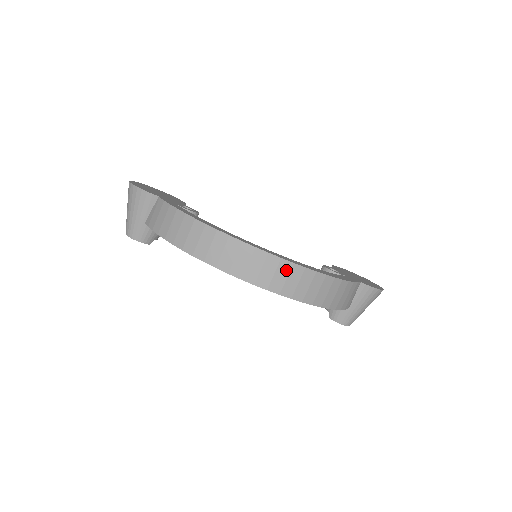
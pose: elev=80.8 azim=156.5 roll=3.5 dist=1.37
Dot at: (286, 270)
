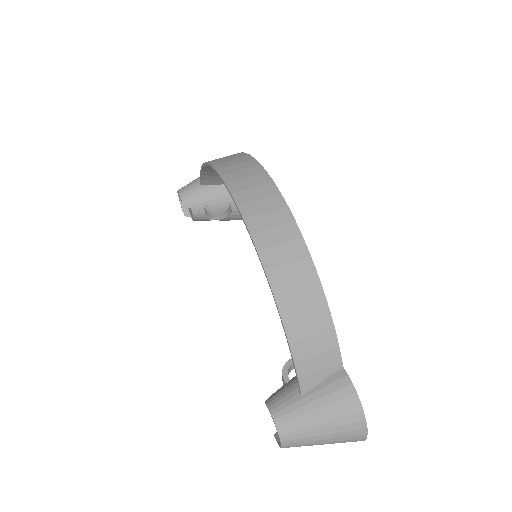
Dot at: (274, 205)
